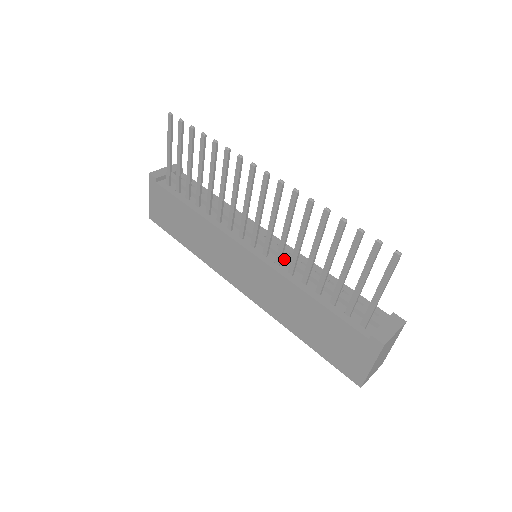
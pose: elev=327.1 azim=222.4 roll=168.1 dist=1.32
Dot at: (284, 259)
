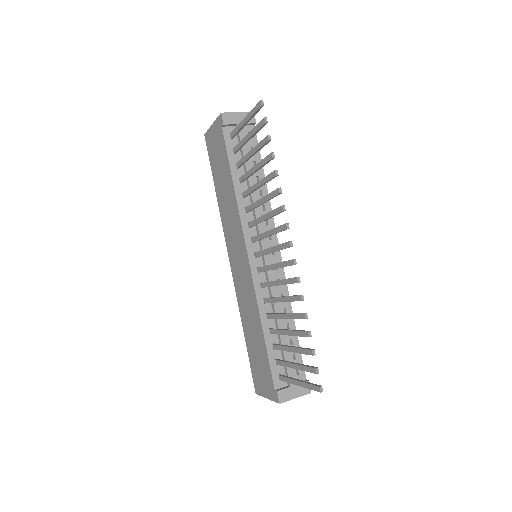
Dot at: occluded
